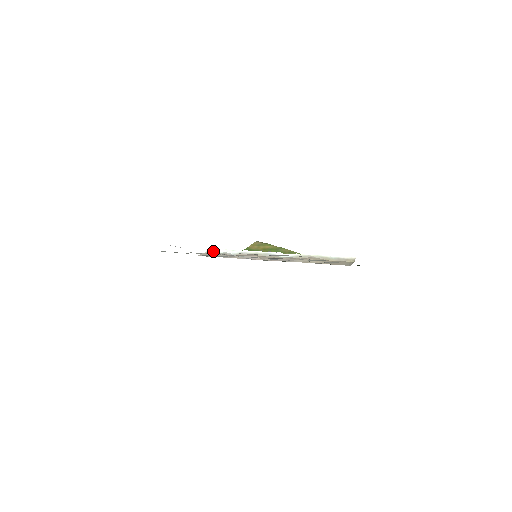
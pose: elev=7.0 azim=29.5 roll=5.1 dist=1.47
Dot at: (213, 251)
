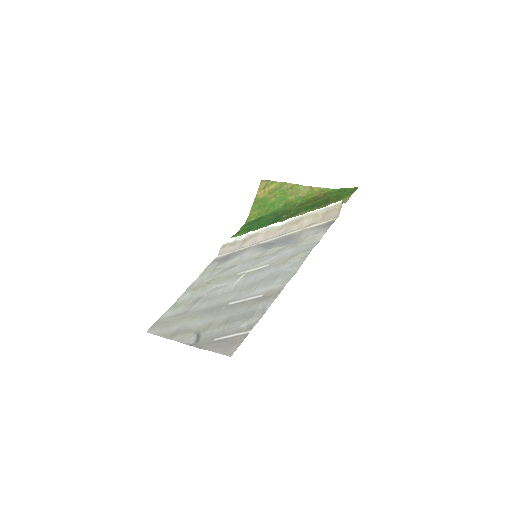
Dot at: (227, 242)
